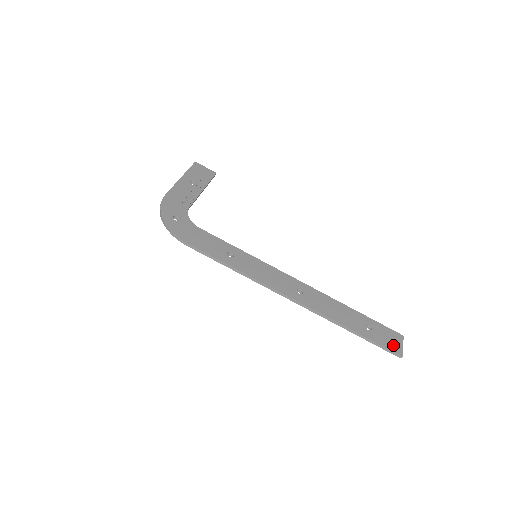
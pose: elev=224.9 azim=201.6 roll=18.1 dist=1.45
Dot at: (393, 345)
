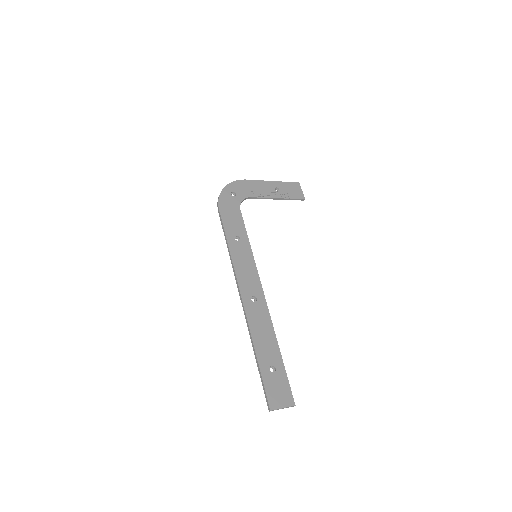
Dot at: (275, 397)
